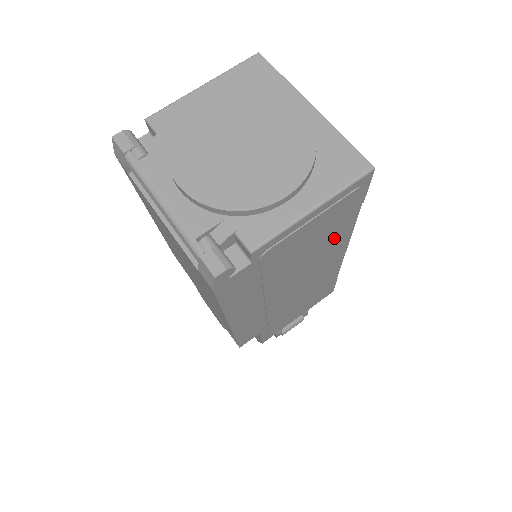
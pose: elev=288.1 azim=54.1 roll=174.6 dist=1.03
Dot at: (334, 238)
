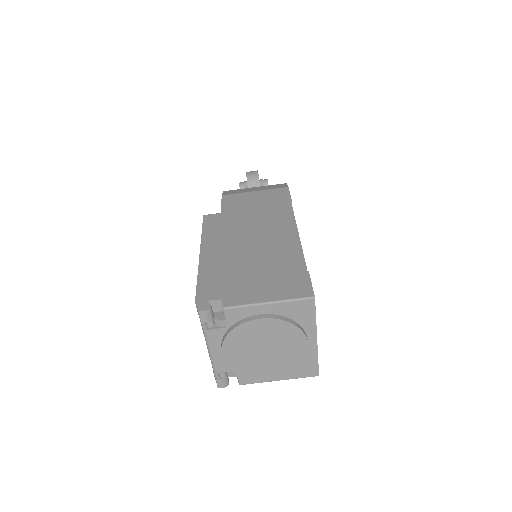
Dot at: occluded
